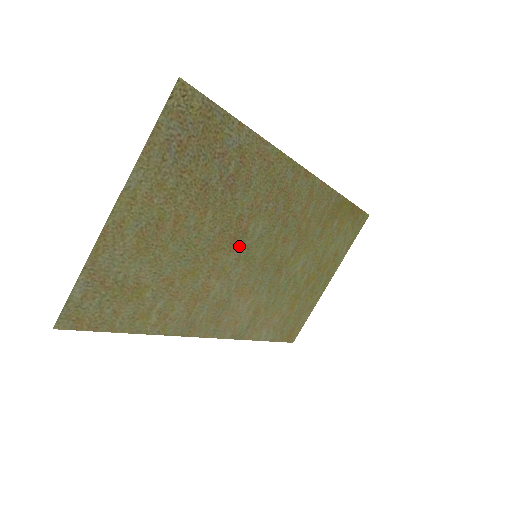
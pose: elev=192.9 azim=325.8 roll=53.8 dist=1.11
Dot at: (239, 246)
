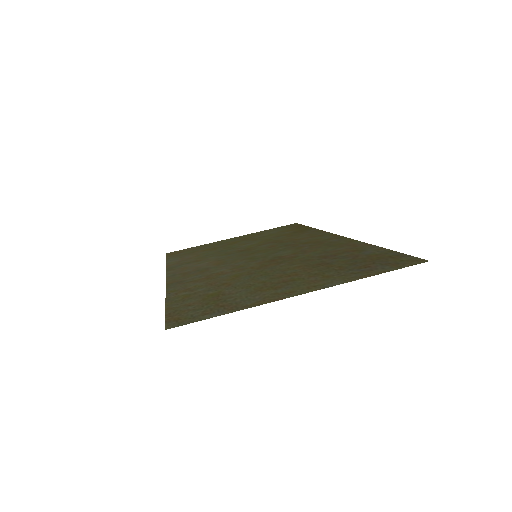
Dot at: (266, 259)
